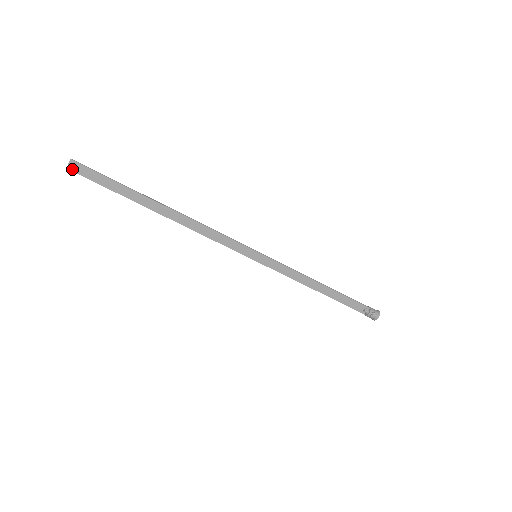
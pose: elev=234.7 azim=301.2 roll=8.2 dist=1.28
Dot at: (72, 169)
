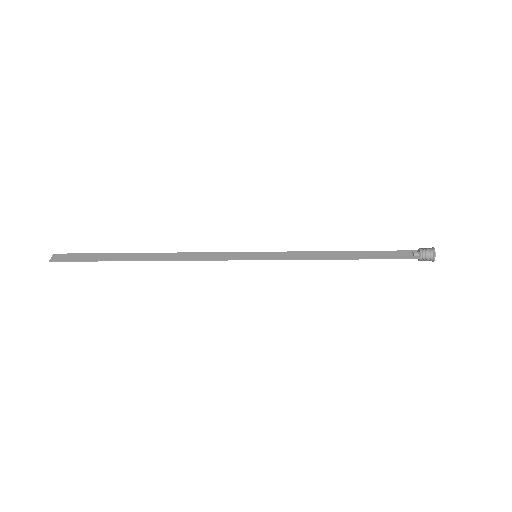
Dot at: (57, 256)
